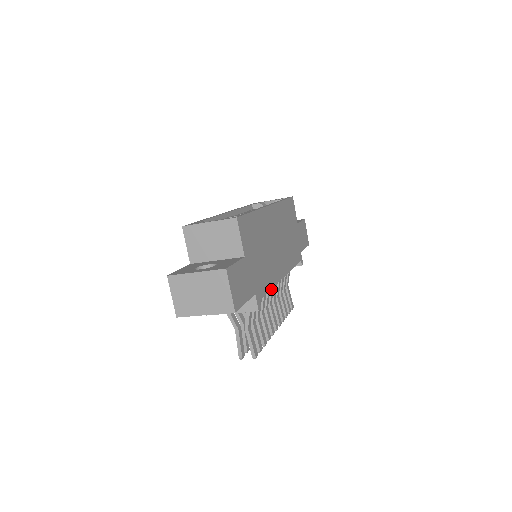
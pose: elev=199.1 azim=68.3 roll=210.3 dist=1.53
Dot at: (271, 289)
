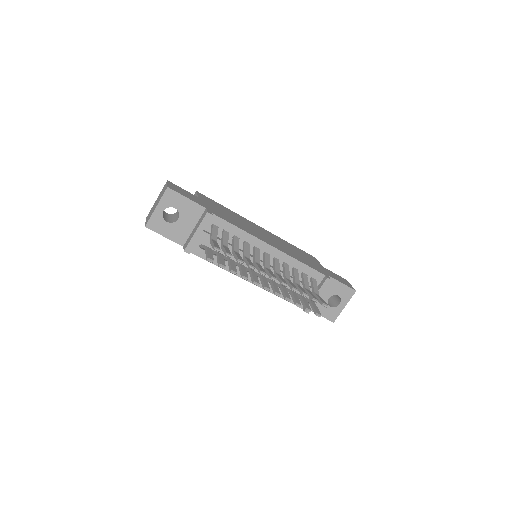
Dot at: (264, 258)
